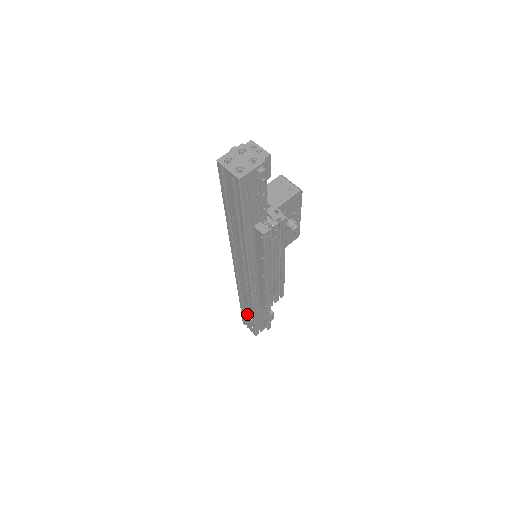
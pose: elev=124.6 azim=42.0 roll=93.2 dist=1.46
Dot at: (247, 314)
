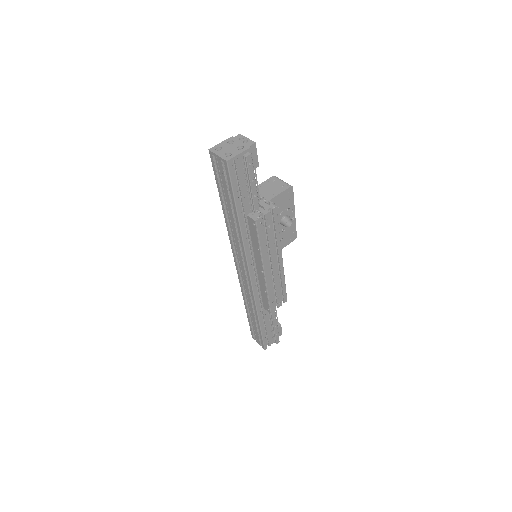
Dot at: (254, 324)
